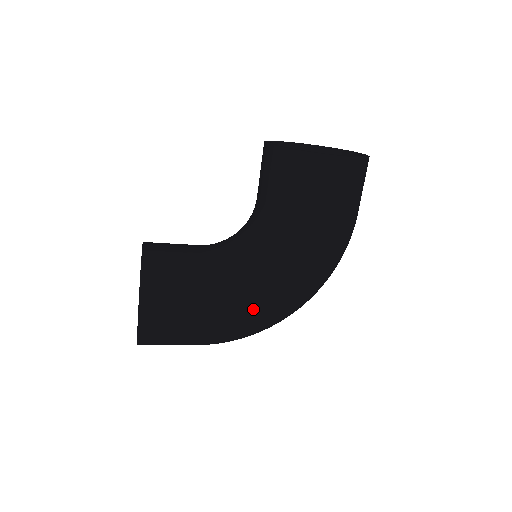
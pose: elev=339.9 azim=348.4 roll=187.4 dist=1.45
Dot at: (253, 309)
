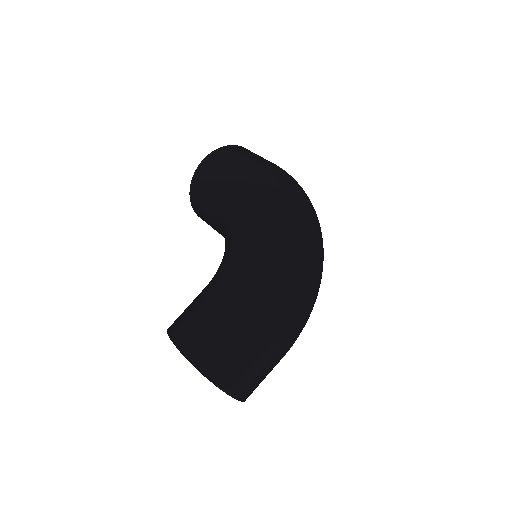
Dot at: (248, 255)
